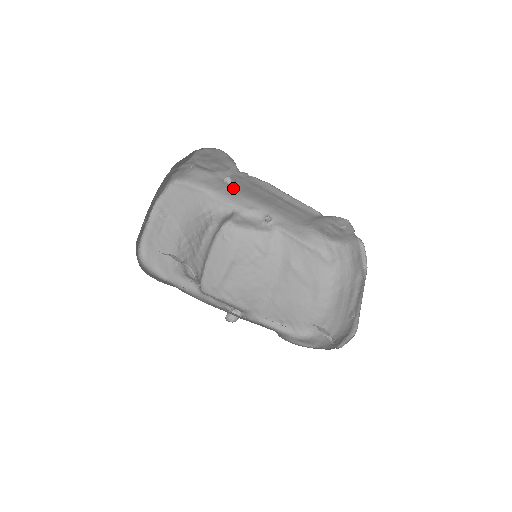
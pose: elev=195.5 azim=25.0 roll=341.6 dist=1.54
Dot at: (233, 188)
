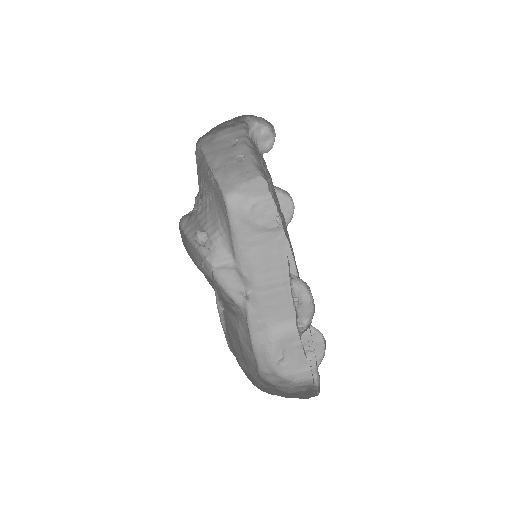
Dot at: (254, 245)
